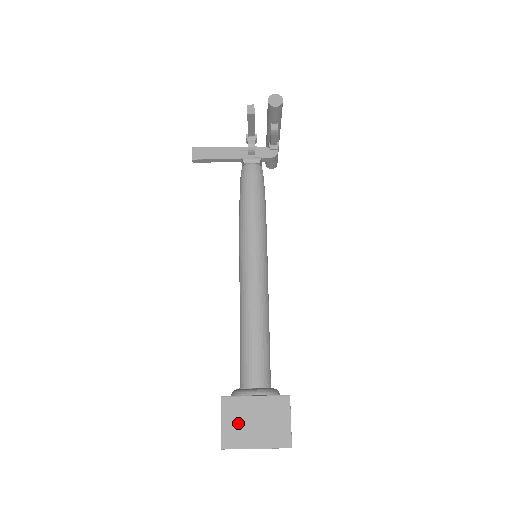
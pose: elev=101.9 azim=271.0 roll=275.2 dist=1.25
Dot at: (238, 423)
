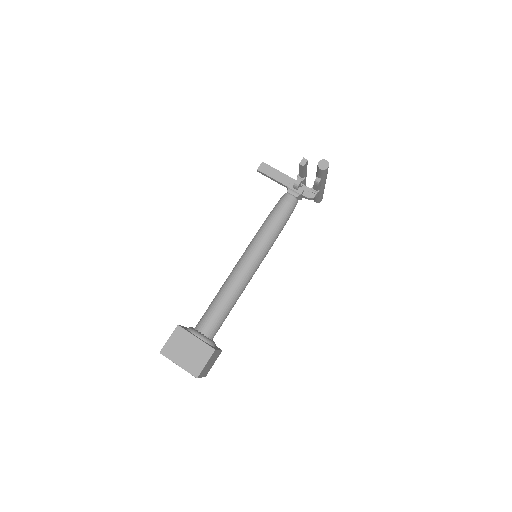
Dot at: (177, 345)
